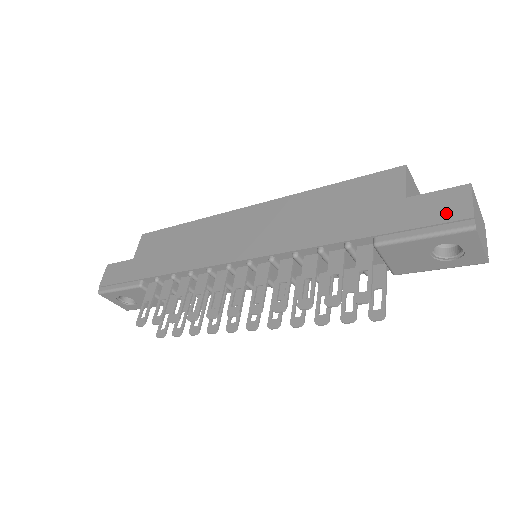
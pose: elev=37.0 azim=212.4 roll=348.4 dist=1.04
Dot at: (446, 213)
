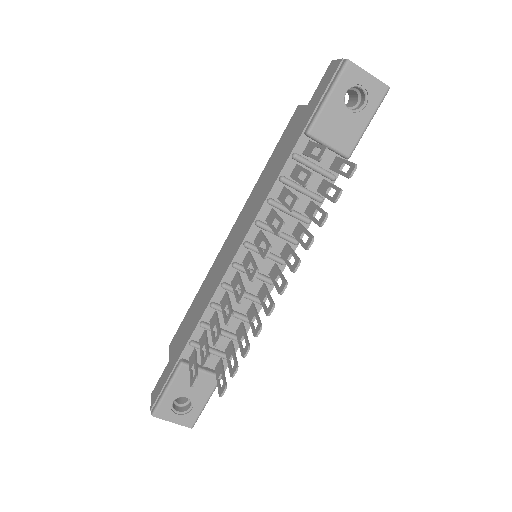
Dot at: (329, 77)
